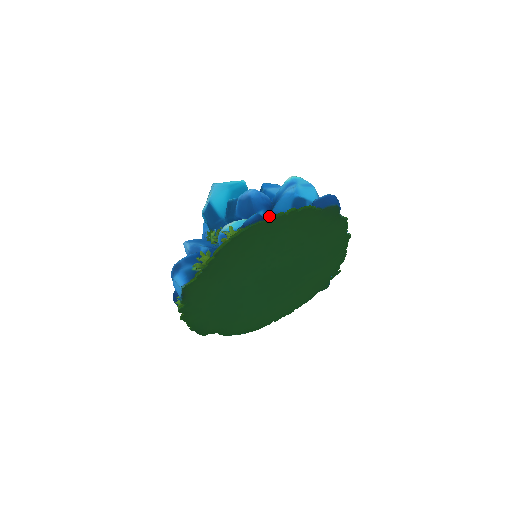
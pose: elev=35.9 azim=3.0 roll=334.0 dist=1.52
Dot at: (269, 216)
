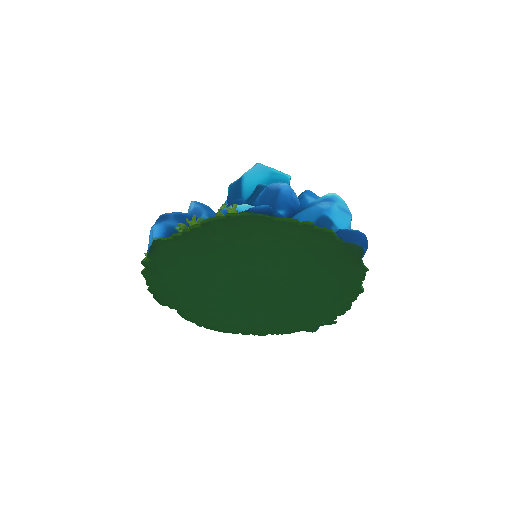
Dot at: (281, 216)
